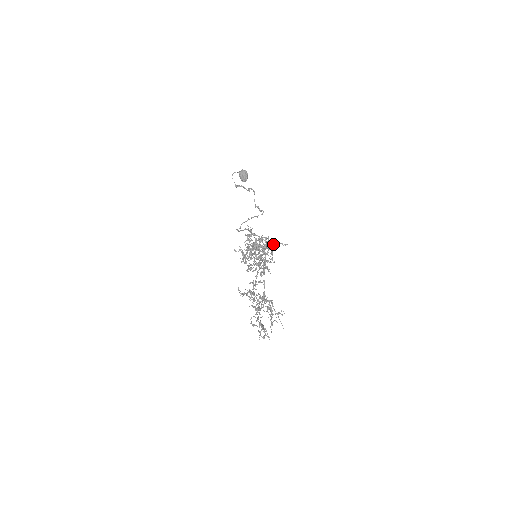
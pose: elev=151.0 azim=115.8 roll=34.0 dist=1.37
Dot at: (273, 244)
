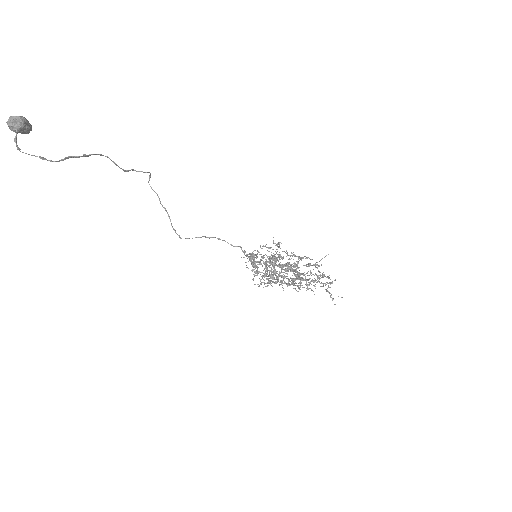
Dot at: (307, 258)
